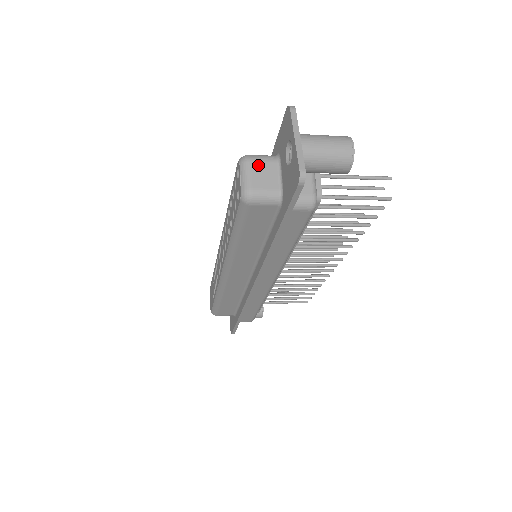
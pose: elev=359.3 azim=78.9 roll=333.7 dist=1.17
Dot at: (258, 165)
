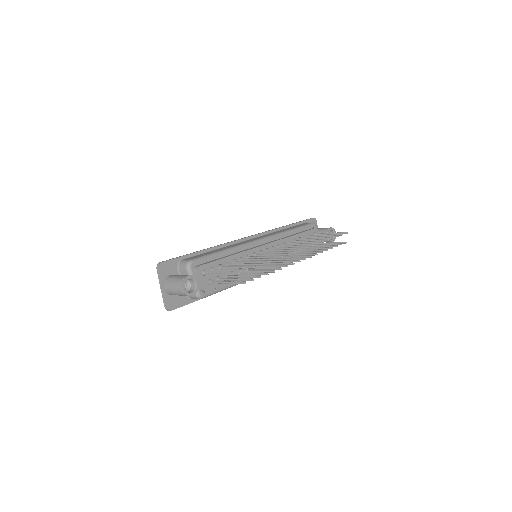
Dot at: occluded
